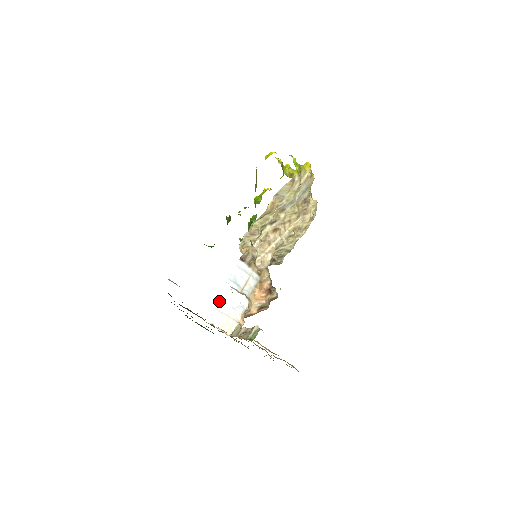
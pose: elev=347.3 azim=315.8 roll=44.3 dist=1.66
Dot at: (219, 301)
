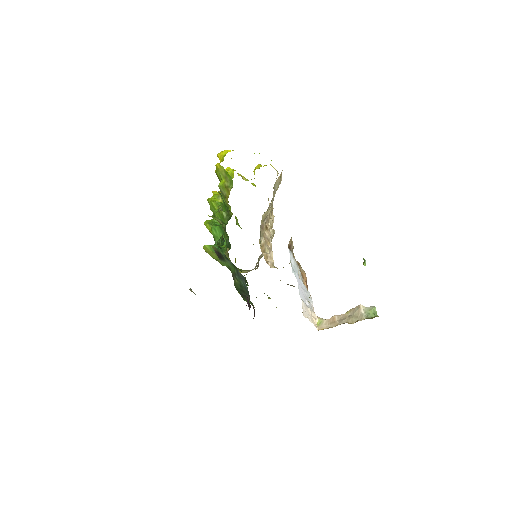
Dot at: (300, 292)
